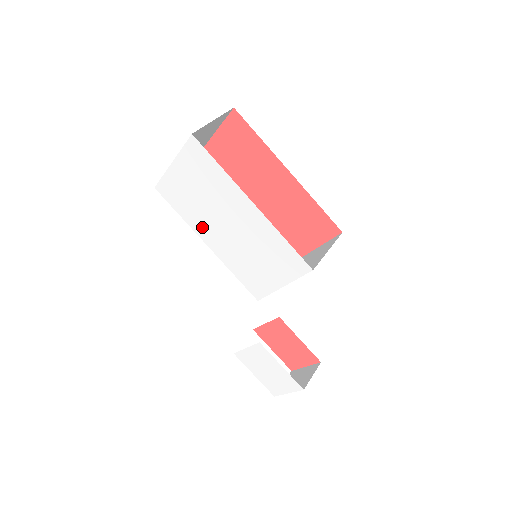
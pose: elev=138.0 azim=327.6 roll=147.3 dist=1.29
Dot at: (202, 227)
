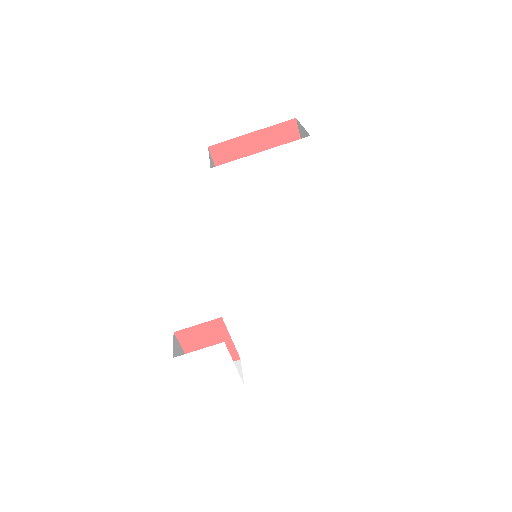
Dot at: (246, 221)
